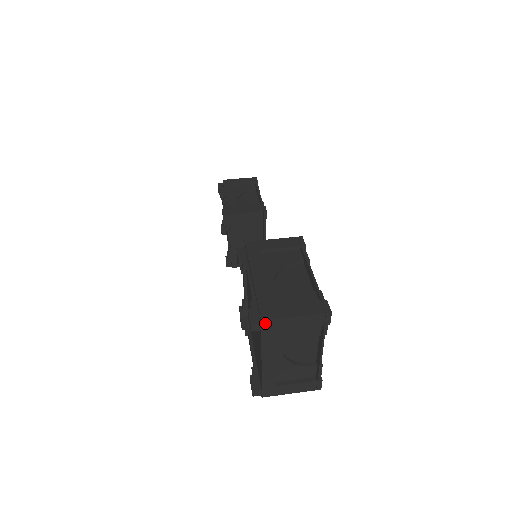
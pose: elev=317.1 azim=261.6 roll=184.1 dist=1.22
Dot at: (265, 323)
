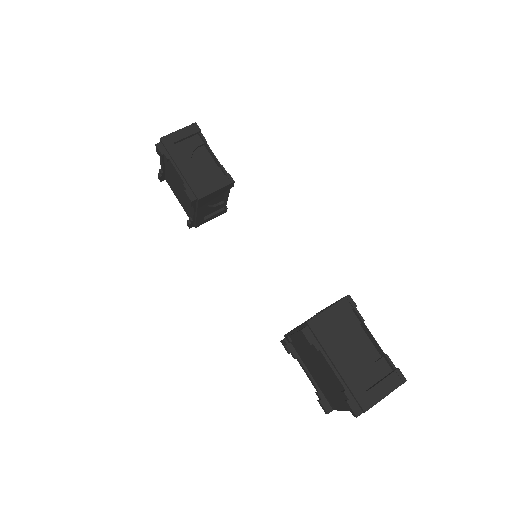
Dot at: occluded
